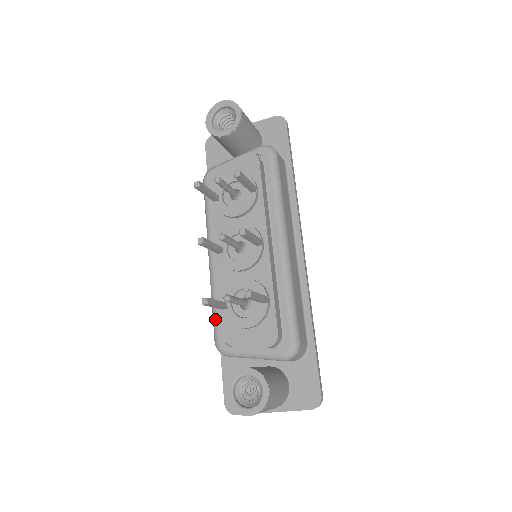
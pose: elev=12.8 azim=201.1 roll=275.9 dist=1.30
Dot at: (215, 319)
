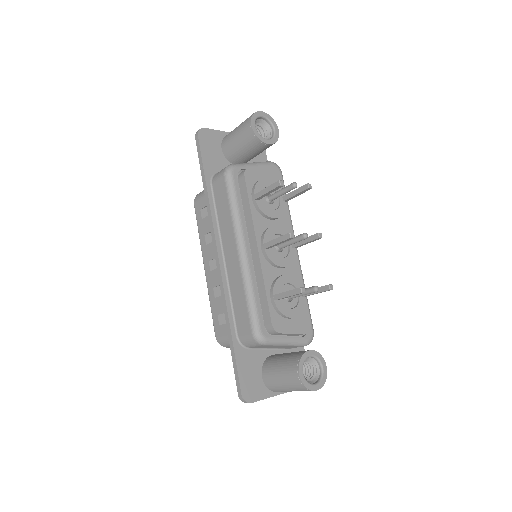
Dot at: (256, 310)
